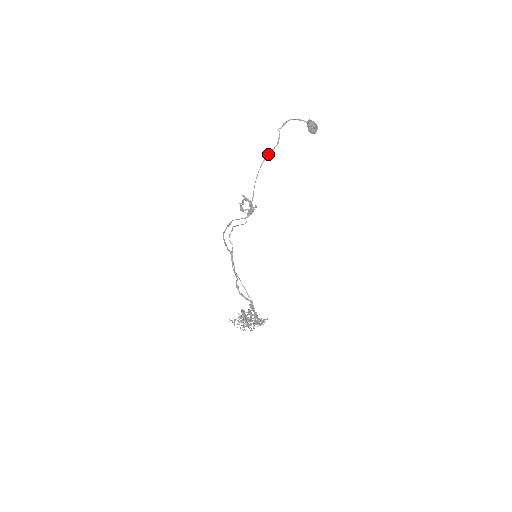
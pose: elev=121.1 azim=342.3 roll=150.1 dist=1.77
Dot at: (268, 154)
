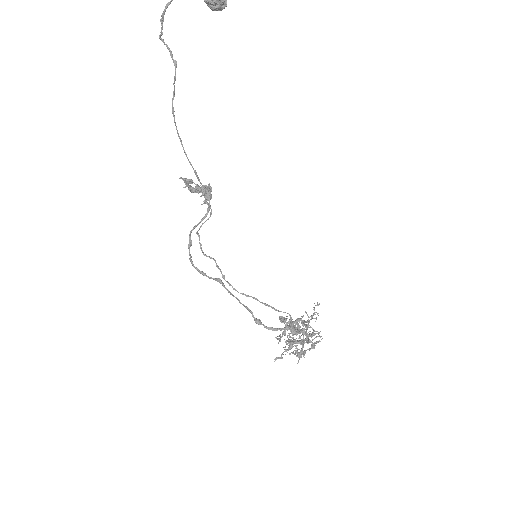
Dot at: occluded
